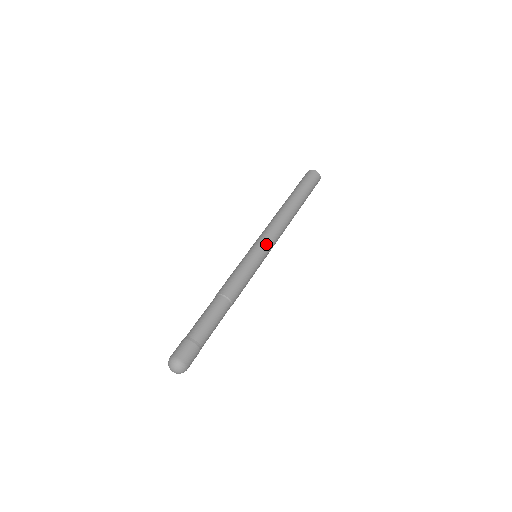
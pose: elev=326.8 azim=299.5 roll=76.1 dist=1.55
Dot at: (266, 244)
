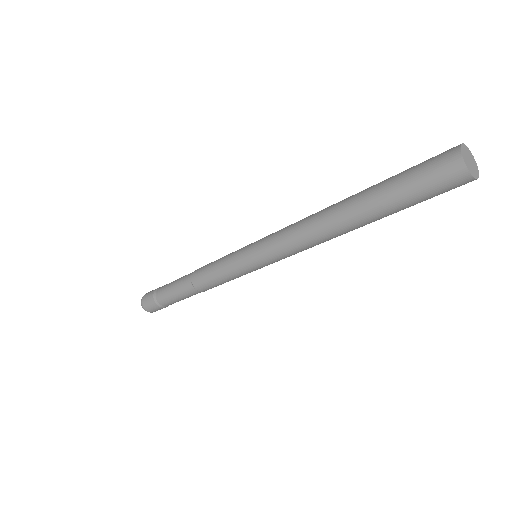
Dot at: (265, 259)
